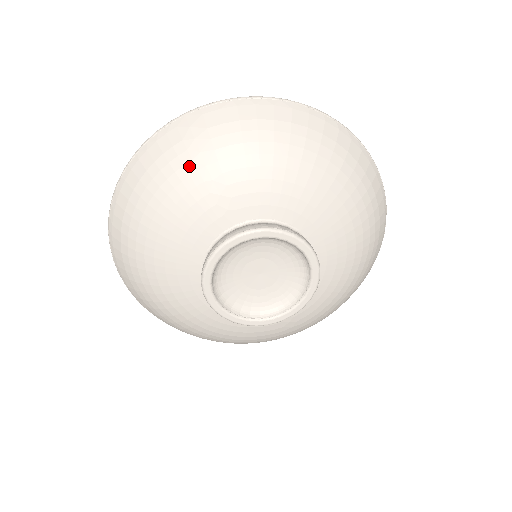
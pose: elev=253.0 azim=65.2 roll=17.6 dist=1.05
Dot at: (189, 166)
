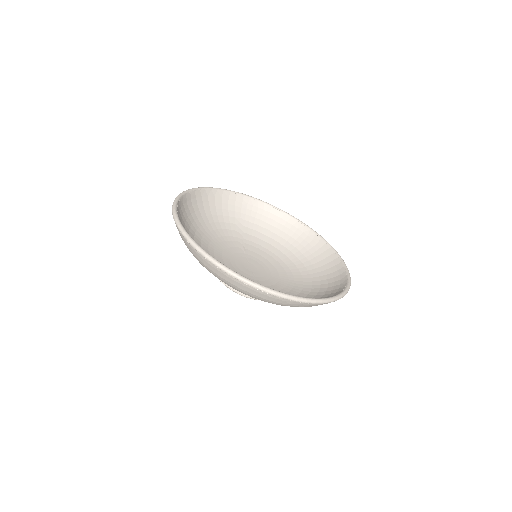
Dot at: occluded
